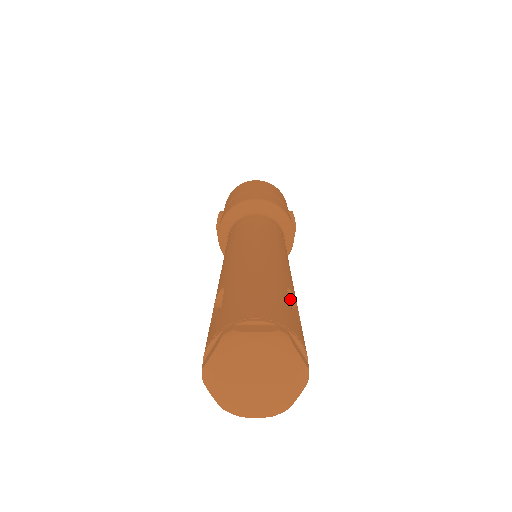
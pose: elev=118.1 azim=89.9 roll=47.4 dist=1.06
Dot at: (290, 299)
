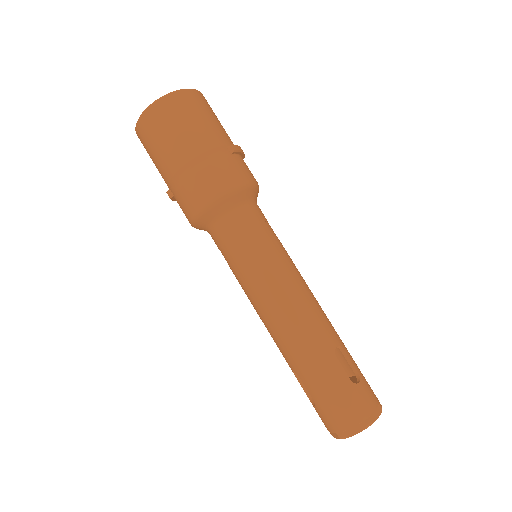
Dot at: occluded
